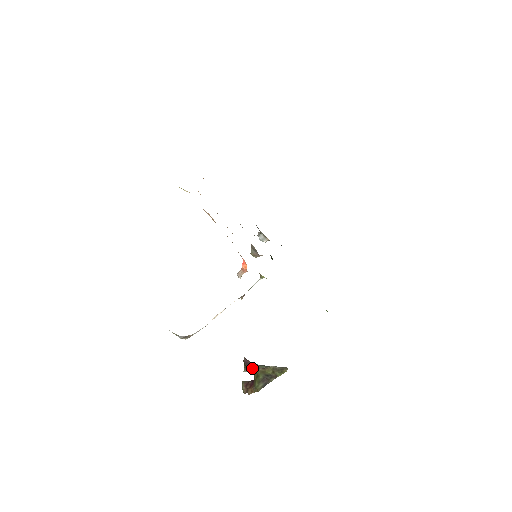
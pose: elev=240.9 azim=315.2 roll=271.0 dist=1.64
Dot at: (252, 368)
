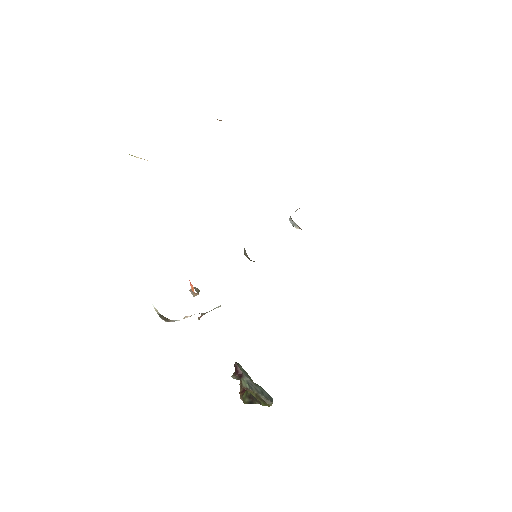
Dot at: (239, 378)
